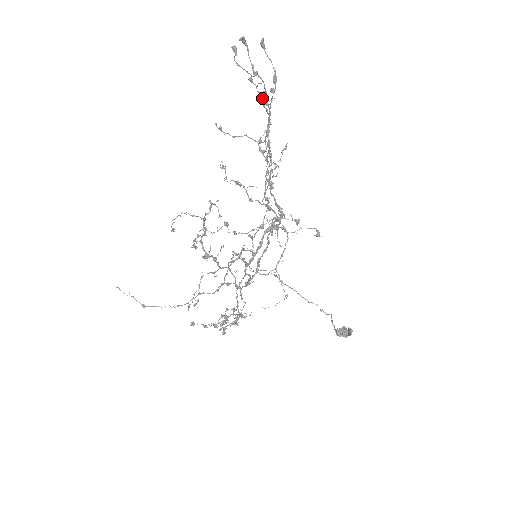
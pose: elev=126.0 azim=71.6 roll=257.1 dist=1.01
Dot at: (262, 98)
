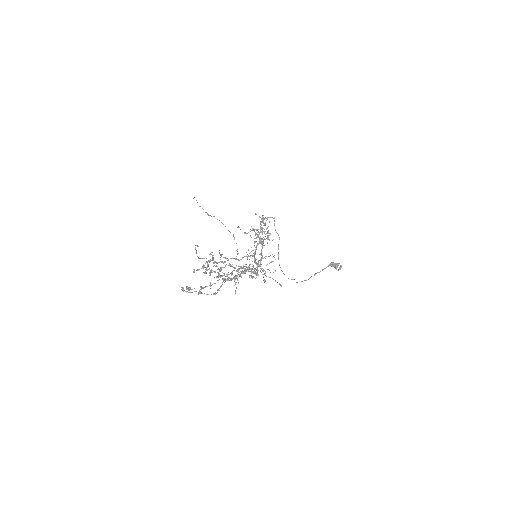
Dot at: (221, 275)
